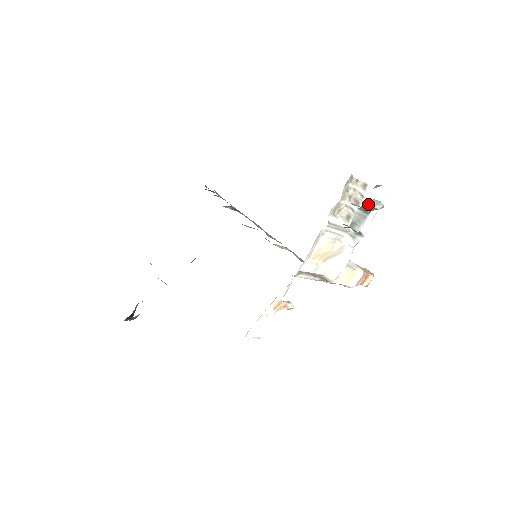
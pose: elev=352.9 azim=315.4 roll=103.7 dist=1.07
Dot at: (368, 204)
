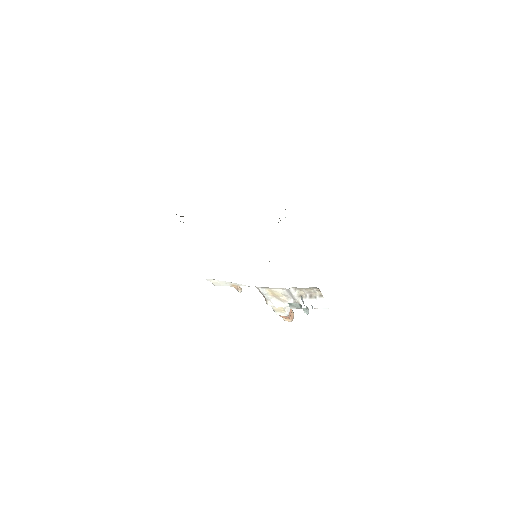
Dot at: occluded
